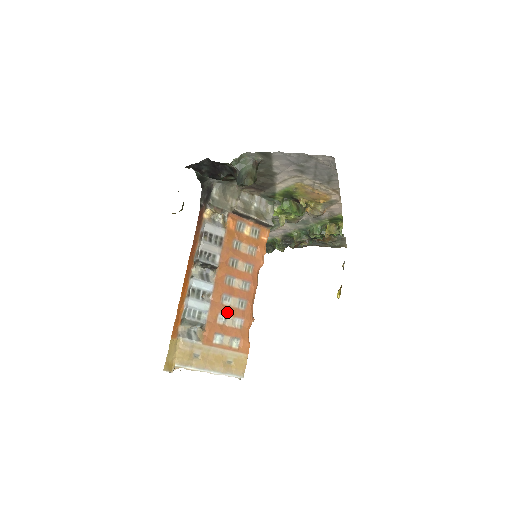
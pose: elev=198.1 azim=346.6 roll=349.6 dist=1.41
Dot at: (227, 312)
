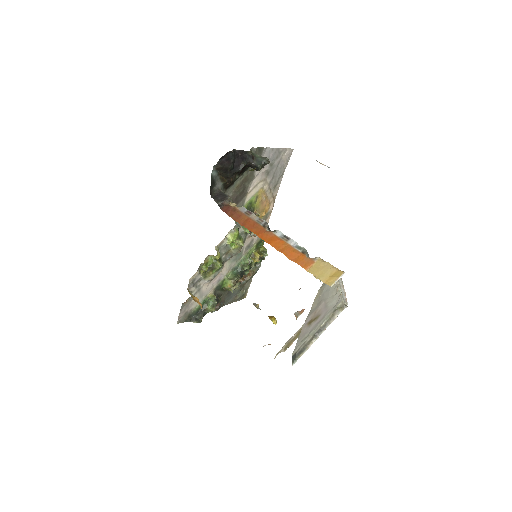
Dot at: occluded
